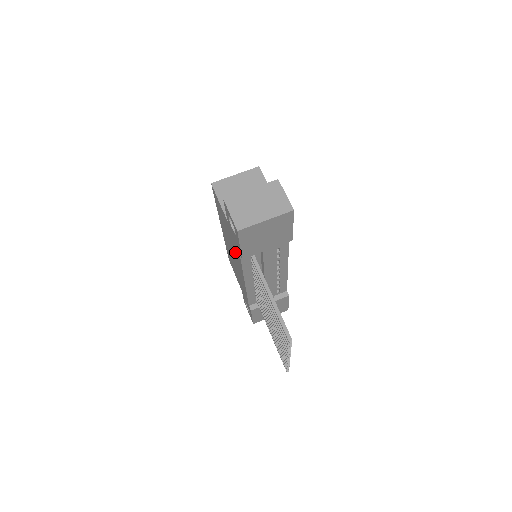
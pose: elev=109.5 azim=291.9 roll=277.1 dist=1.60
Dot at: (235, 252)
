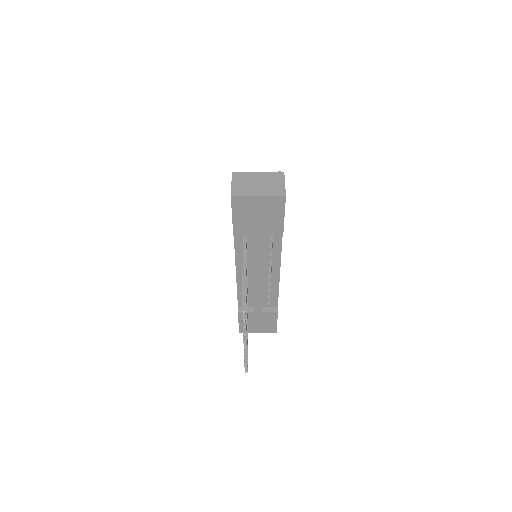
Dot at: occluded
